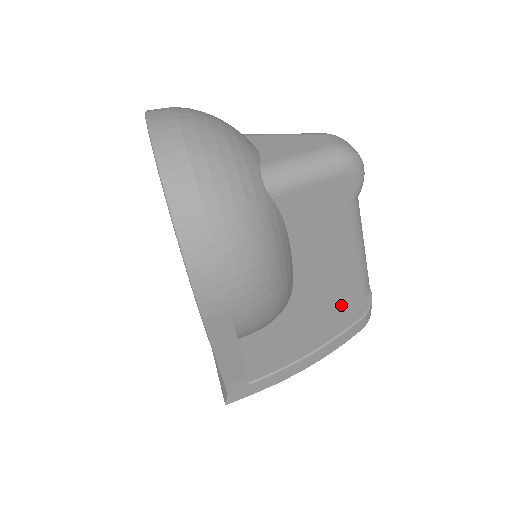
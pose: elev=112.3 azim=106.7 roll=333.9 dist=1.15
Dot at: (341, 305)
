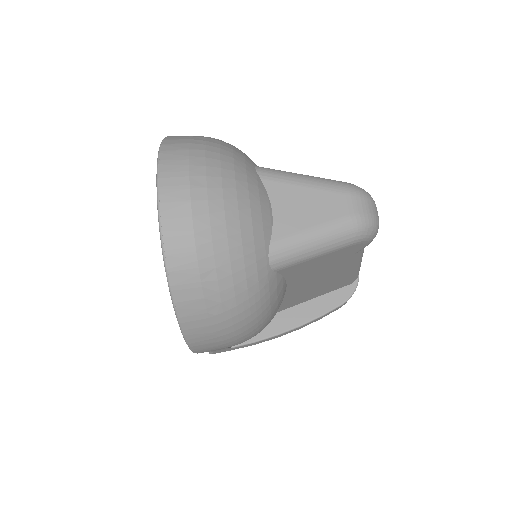
Dot at: (327, 291)
